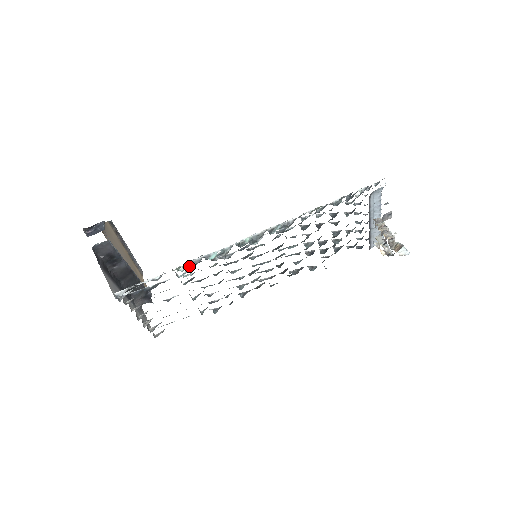
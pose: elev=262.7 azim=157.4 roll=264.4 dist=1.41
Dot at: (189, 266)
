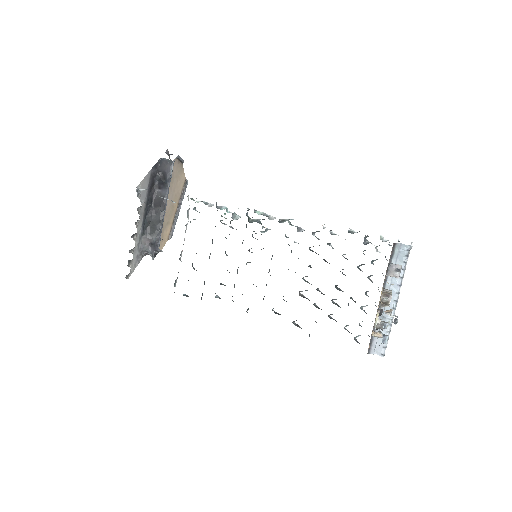
Dot at: (201, 201)
